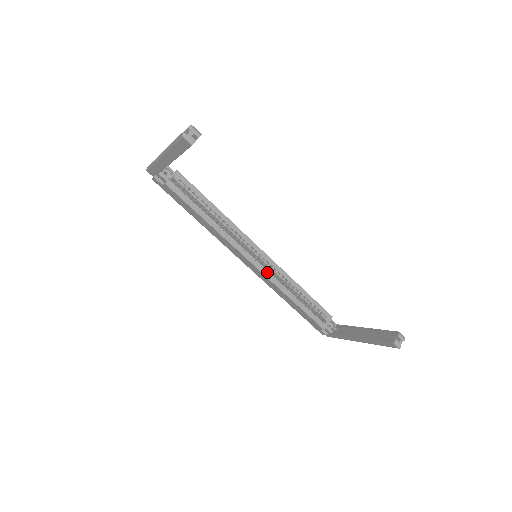
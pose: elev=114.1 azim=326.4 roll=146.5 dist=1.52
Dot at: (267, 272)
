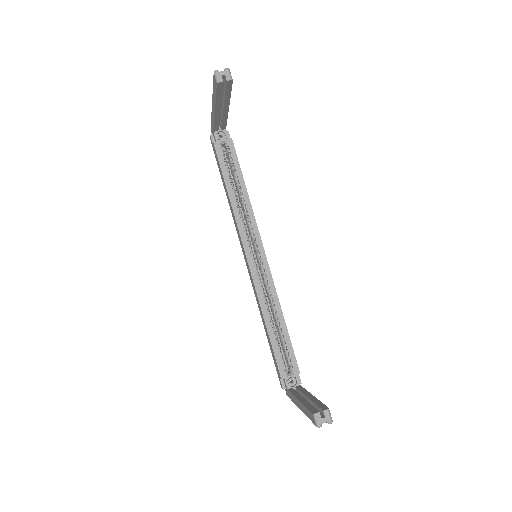
Dot at: (257, 278)
